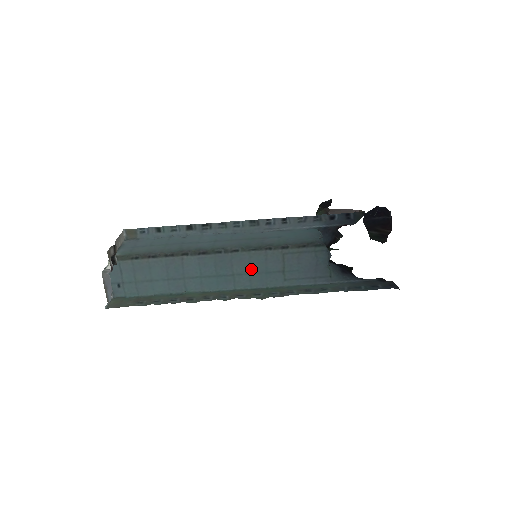
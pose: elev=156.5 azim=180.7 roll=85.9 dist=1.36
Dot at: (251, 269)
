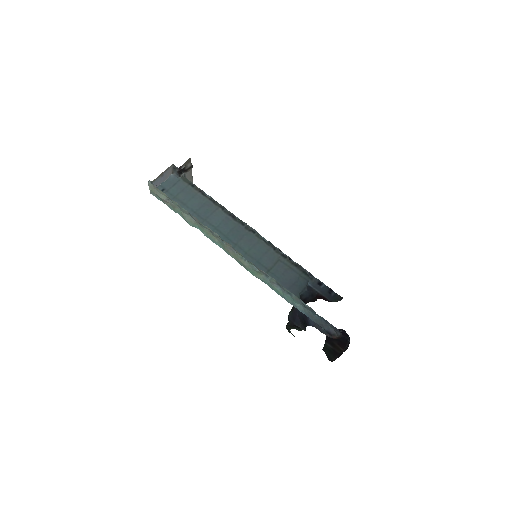
Dot at: (250, 251)
